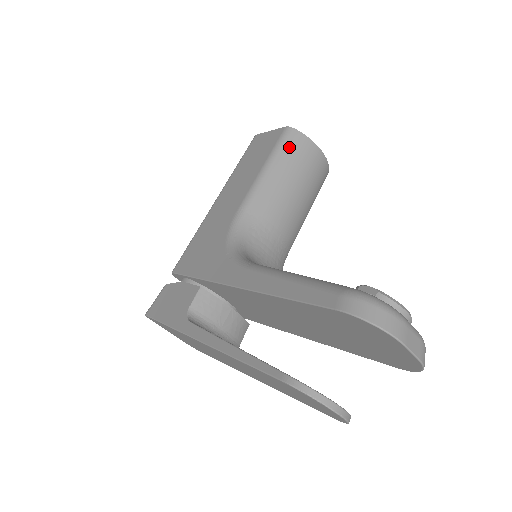
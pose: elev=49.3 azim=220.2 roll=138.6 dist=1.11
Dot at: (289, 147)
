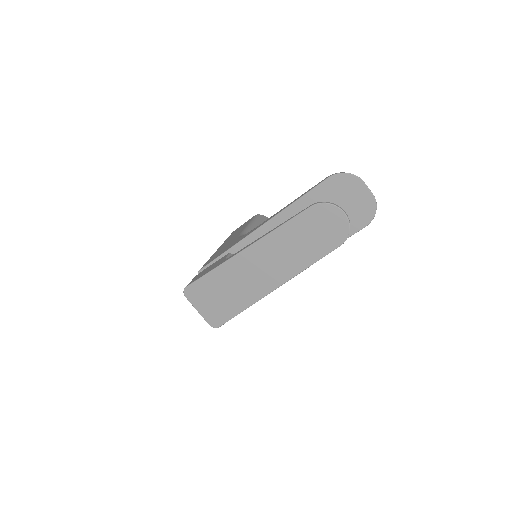
Dot at: (261, 219)
